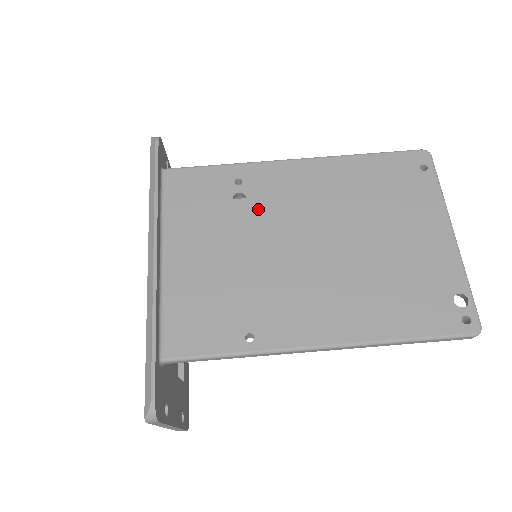
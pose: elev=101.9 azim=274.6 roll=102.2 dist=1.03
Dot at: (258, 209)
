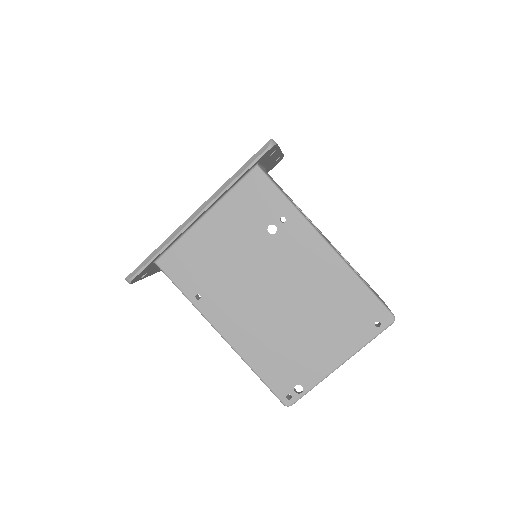
Dot at: (273, 246)
